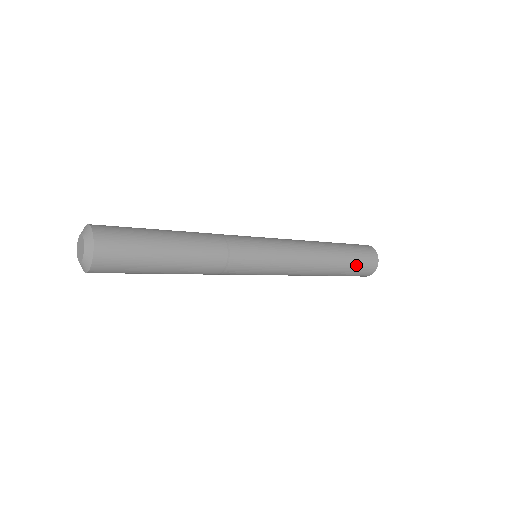
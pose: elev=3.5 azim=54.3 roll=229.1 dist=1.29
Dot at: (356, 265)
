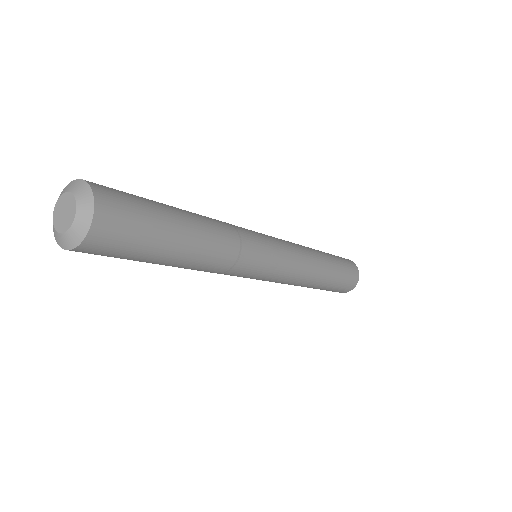
Dot at: (340, 284)
